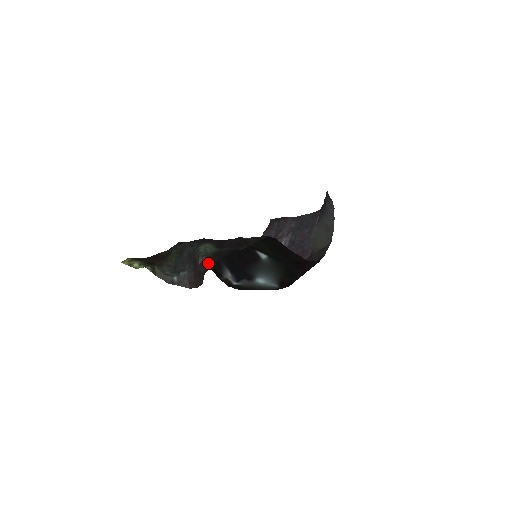
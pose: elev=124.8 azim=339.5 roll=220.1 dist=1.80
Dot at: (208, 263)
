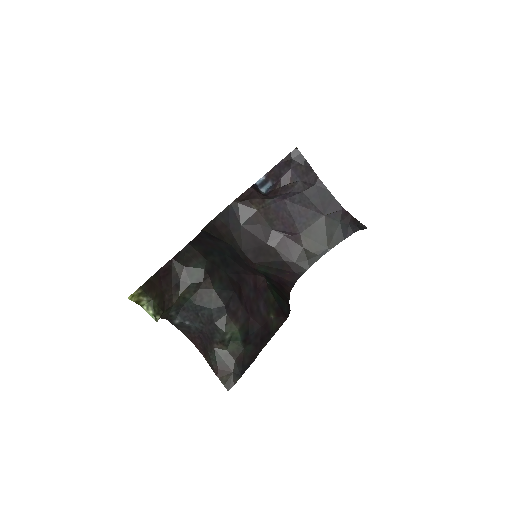
Dot at: (226, 367)
